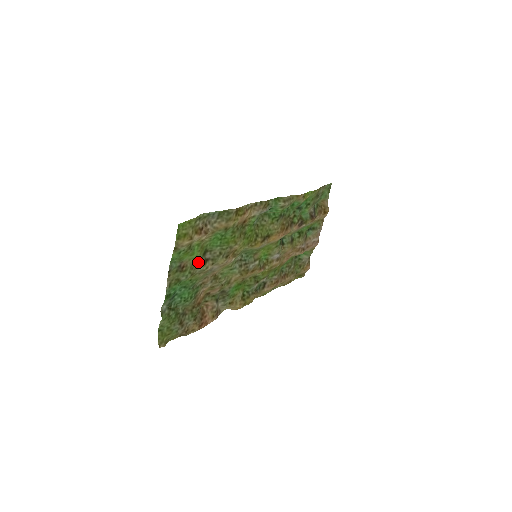
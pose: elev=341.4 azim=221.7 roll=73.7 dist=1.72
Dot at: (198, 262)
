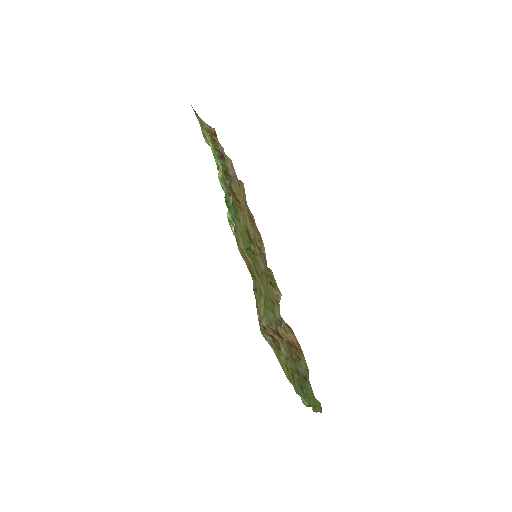
Dot at: occluded
